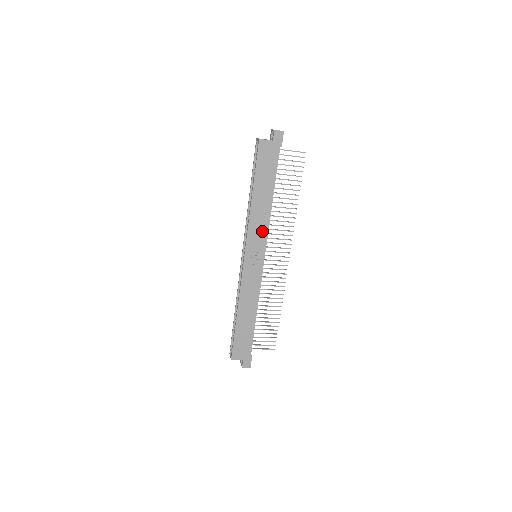
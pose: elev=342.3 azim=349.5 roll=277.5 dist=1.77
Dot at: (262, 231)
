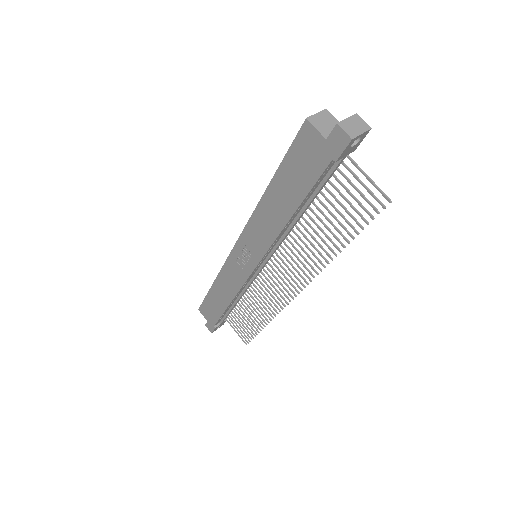
Dot at: (263, 241)
